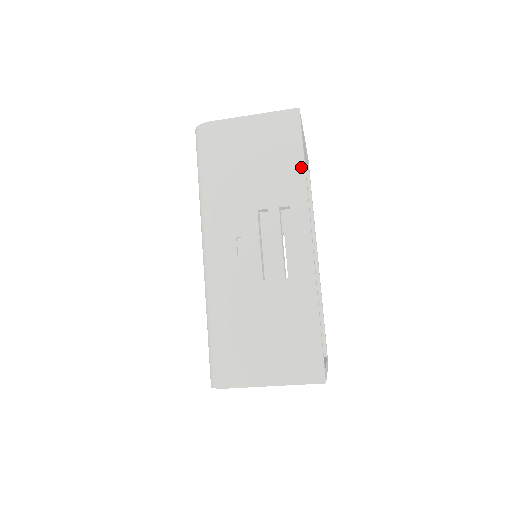
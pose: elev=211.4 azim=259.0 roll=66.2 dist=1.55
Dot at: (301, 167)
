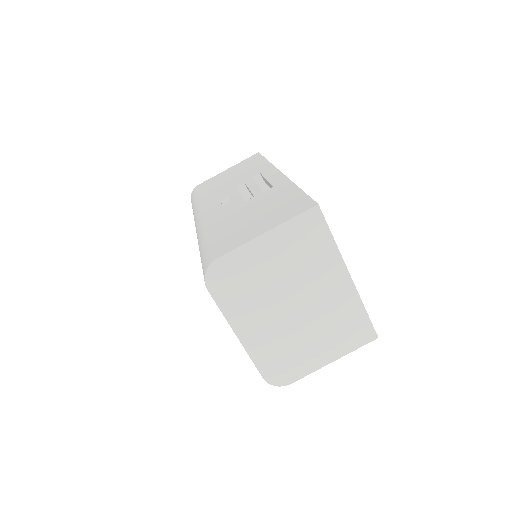
Dot at: (265, 161)
